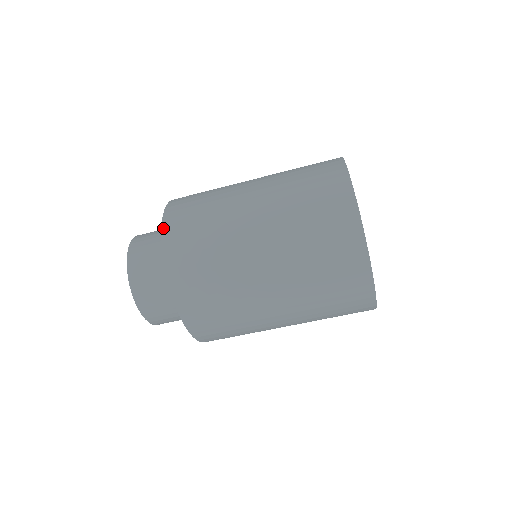
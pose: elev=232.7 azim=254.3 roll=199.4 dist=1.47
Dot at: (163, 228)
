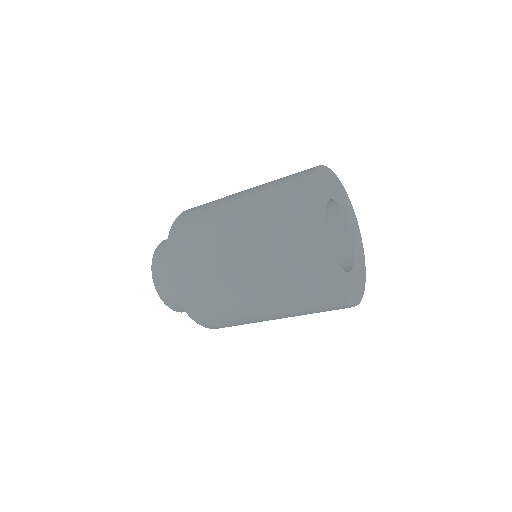
Dot at: (178, 299)
